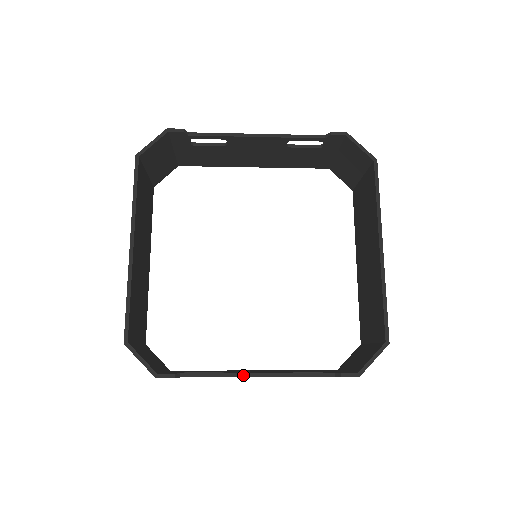
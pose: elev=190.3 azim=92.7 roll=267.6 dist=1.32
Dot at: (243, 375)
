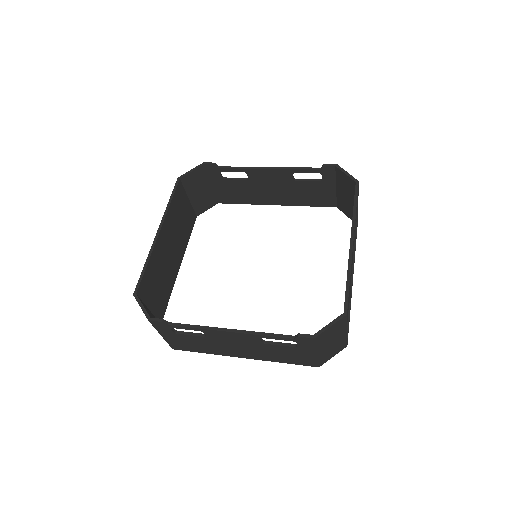
Dot at: (217, 329)
